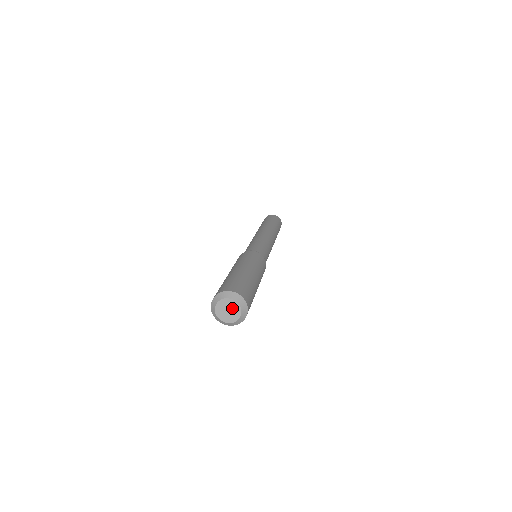
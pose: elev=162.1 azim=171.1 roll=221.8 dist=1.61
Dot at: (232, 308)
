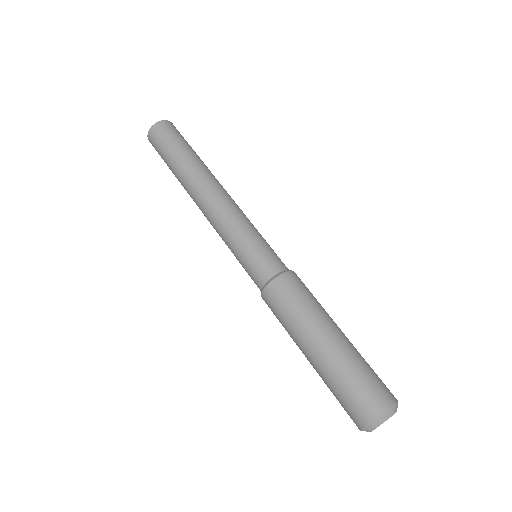
Dot at: occluded
